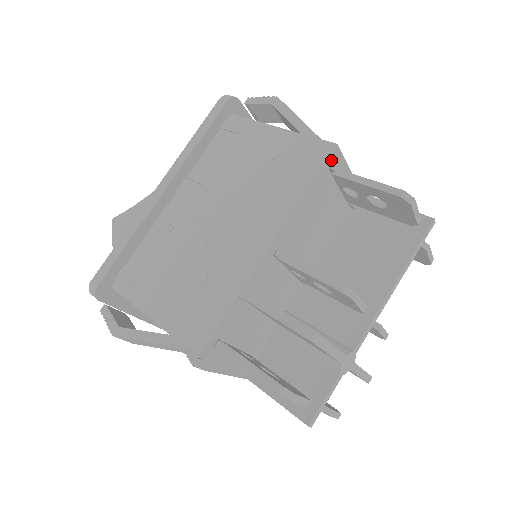
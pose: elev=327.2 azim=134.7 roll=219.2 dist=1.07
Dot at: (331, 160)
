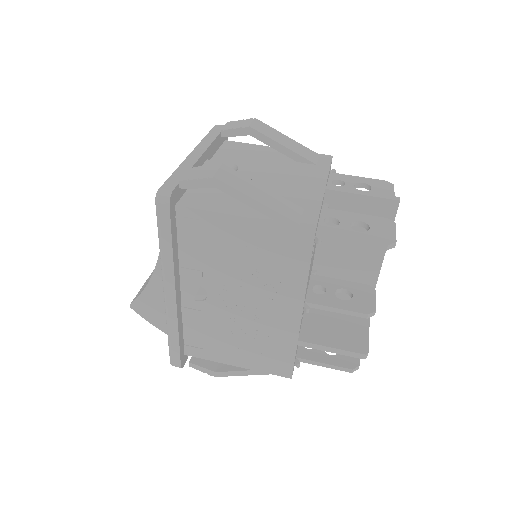
Dot at: (314, 238)
